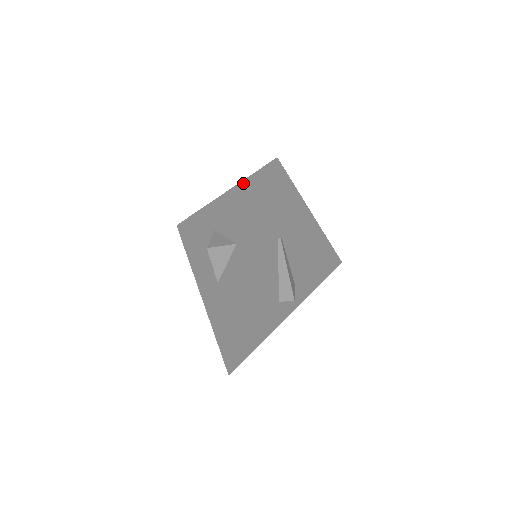
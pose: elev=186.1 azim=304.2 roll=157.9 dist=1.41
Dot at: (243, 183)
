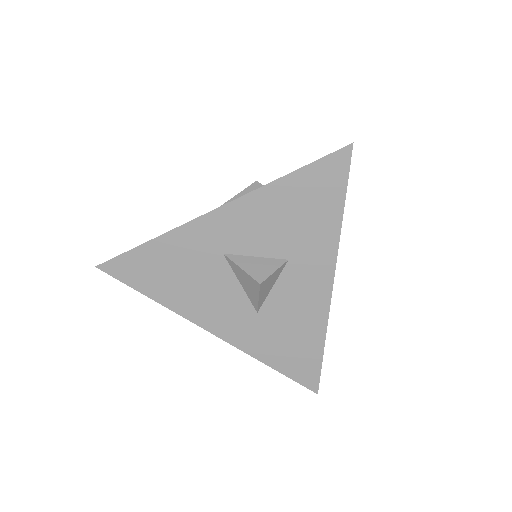
Dot at: (280, 182)
